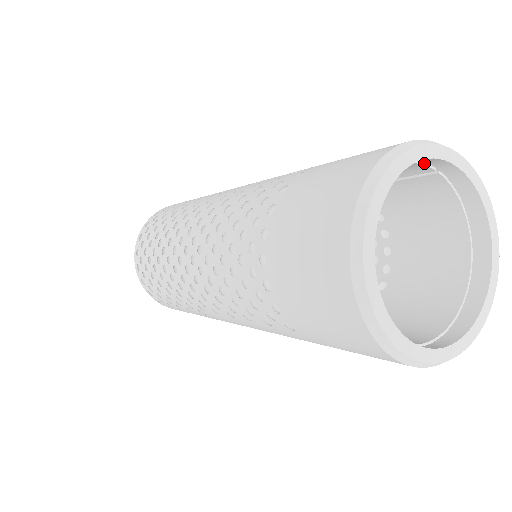
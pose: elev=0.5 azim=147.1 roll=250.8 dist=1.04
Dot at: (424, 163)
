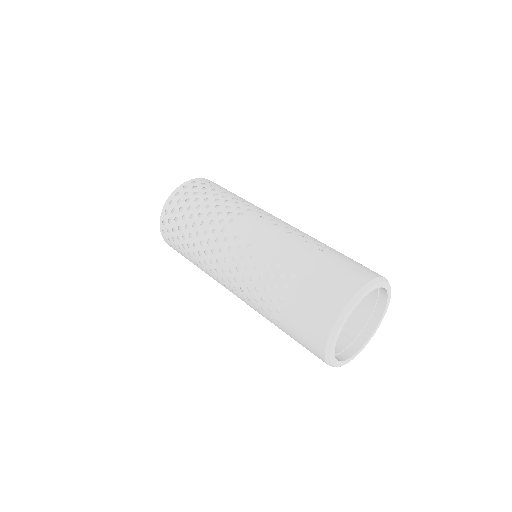
Dot at: occluded
